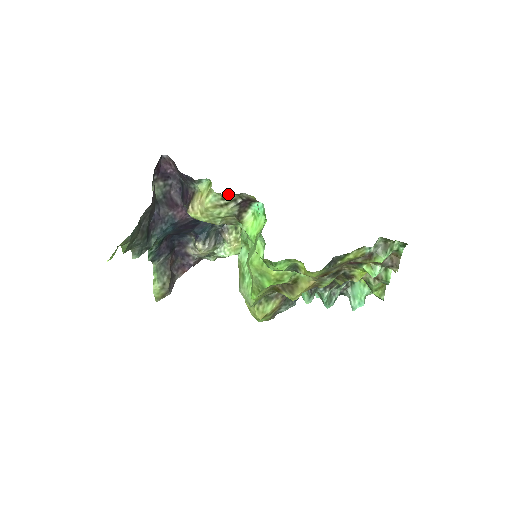
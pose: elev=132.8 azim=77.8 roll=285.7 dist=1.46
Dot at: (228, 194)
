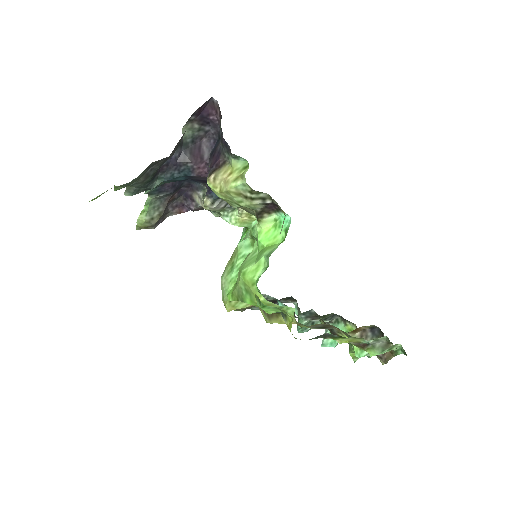
Dot at: occluded
